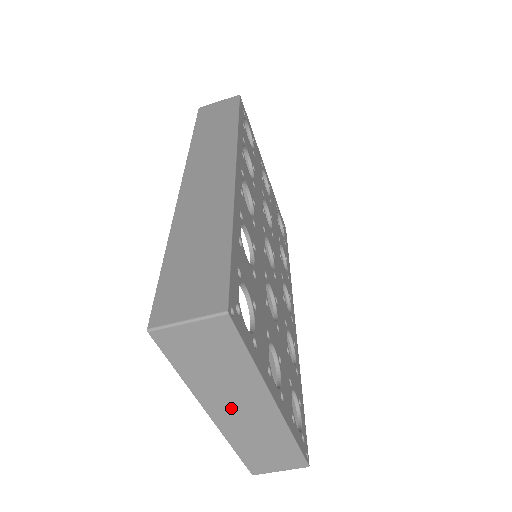
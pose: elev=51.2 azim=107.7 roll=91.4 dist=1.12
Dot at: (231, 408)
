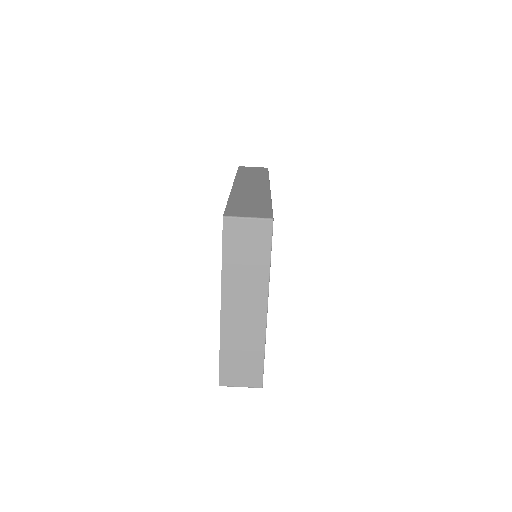
Dot at: (238, 303)
